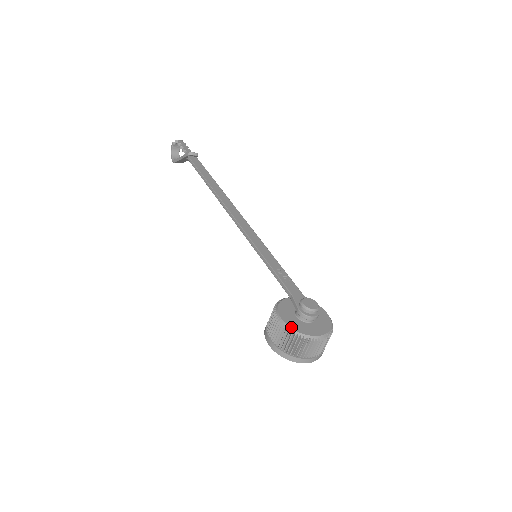
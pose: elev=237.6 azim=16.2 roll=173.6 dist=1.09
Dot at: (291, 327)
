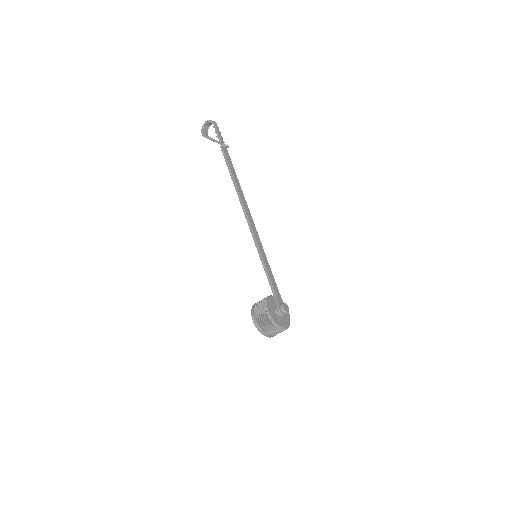
Dot at: (273, 319)
